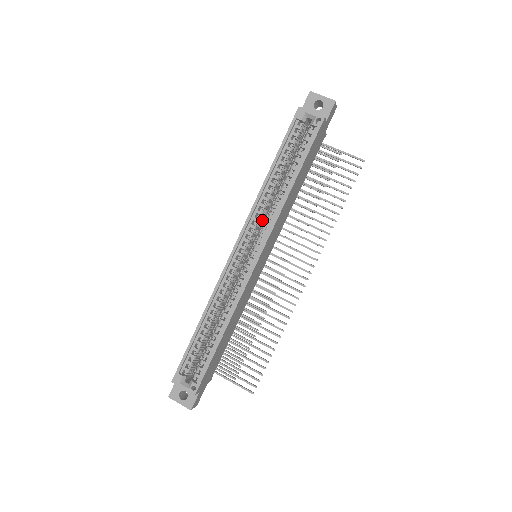
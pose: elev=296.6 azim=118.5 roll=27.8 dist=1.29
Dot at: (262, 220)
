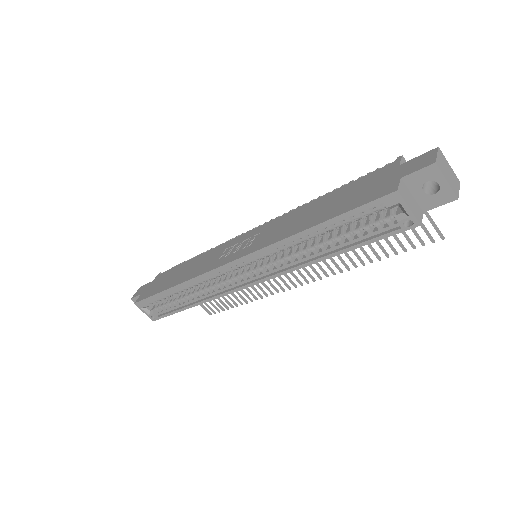
Dot at: occluded
